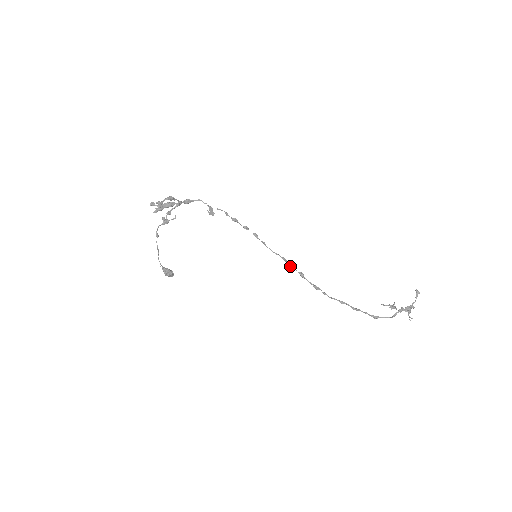
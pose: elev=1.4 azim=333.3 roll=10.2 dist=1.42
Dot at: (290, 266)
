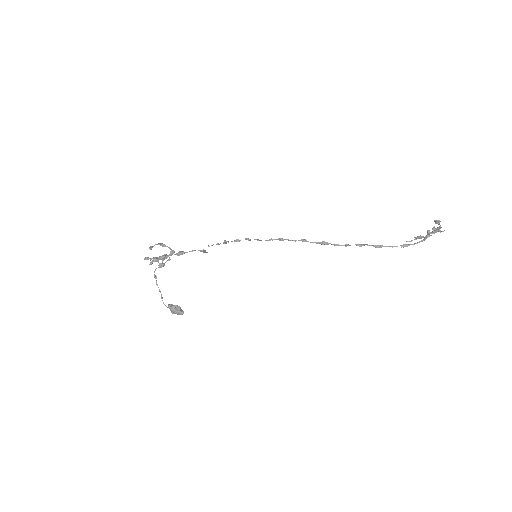
Dot at: occluded
